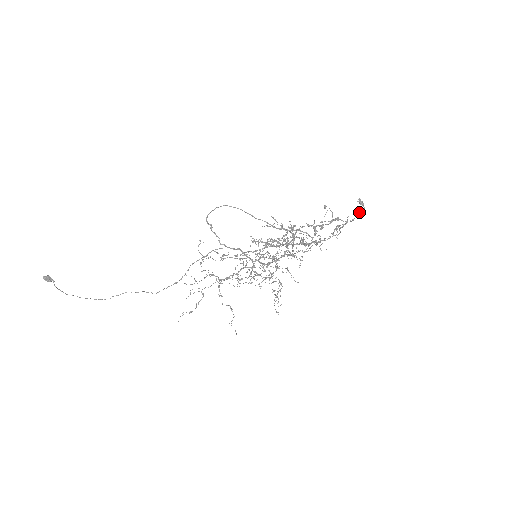
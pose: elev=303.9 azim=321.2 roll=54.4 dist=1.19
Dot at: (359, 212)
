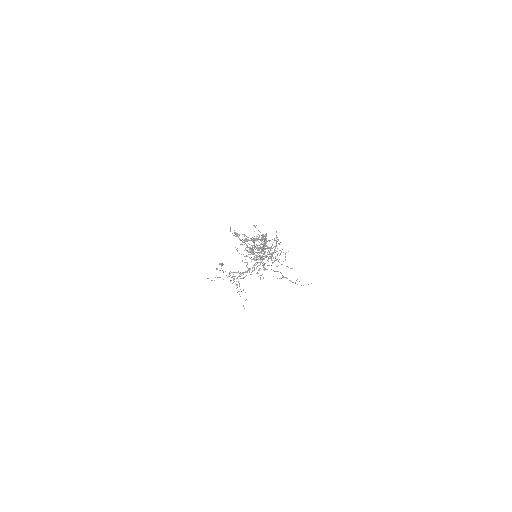
Dot at: (245, 238)
